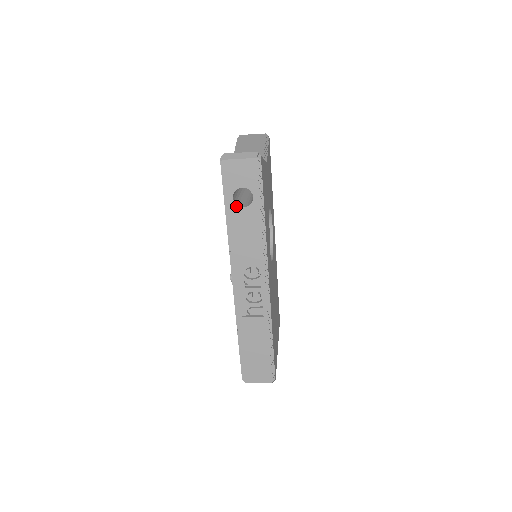
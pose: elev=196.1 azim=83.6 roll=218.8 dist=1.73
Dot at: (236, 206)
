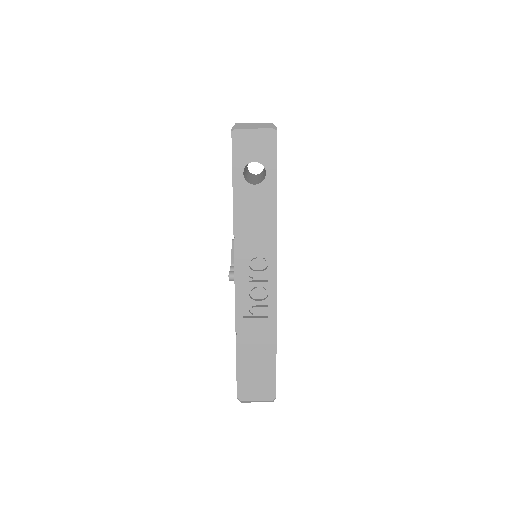
Dot at: (246, 183)
